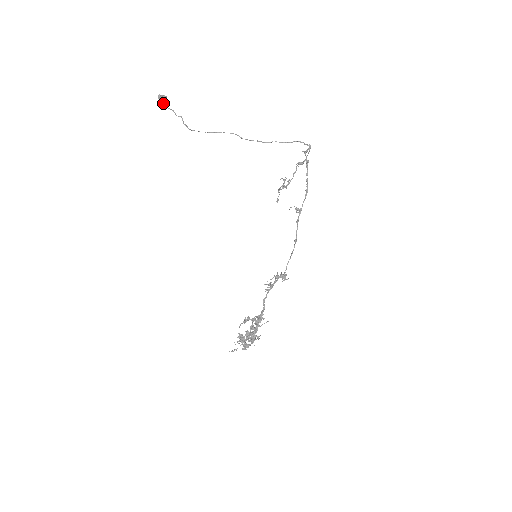
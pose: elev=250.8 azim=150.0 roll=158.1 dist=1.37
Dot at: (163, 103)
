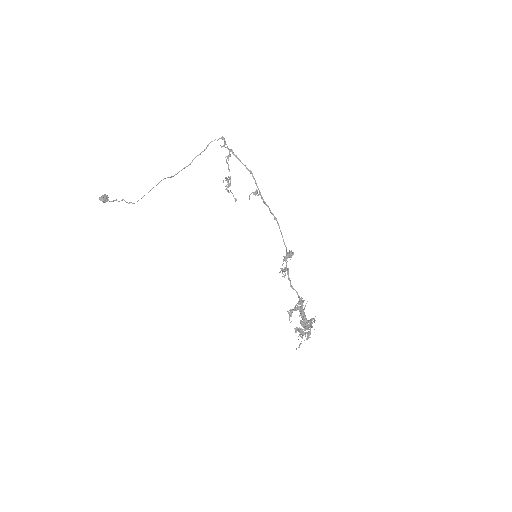
Dot at: (106, 201)
